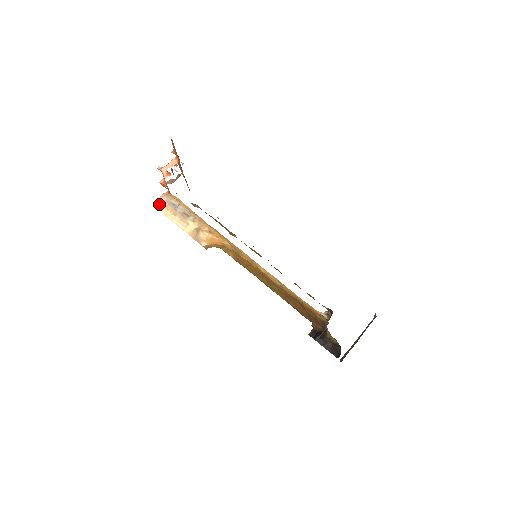
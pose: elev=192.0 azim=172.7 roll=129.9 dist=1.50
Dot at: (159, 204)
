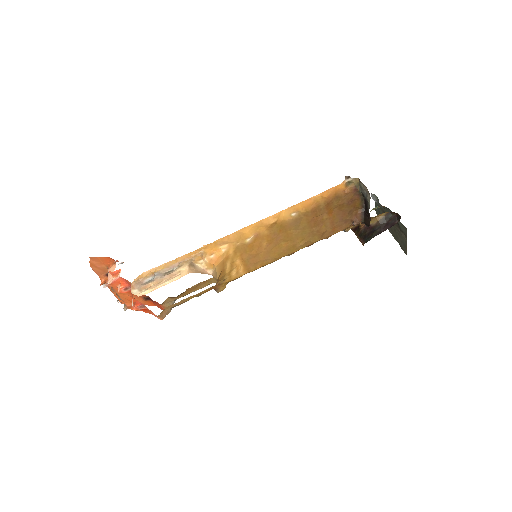
Dot at: (138, 293)
